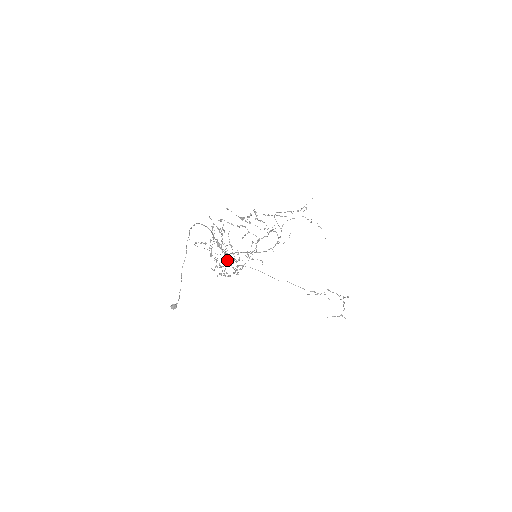
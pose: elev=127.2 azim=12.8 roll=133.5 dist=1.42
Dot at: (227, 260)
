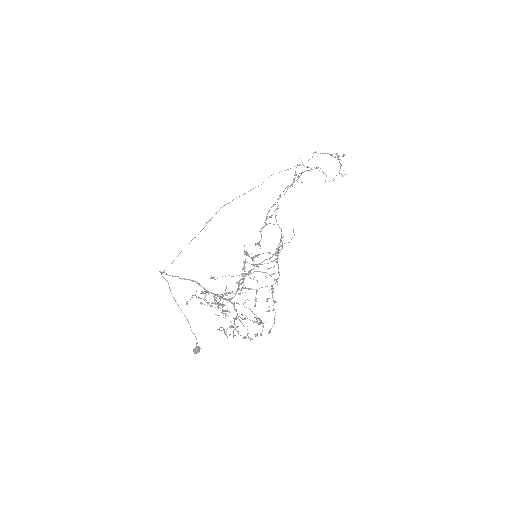
Dot at: occluded
